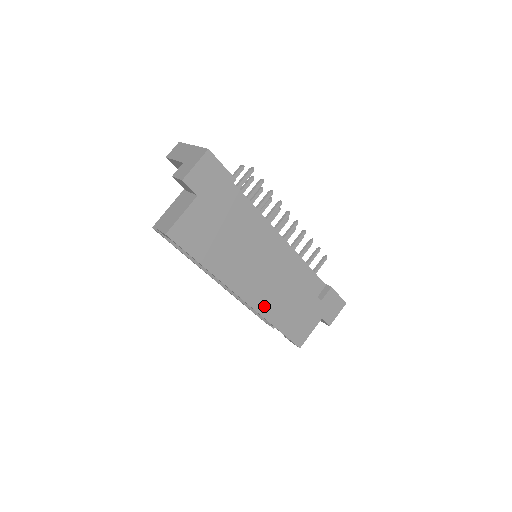
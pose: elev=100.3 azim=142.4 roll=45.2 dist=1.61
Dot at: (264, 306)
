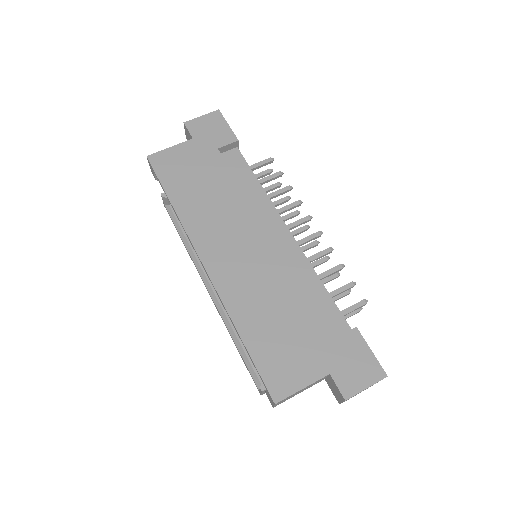
Dot at: (230, 290)
